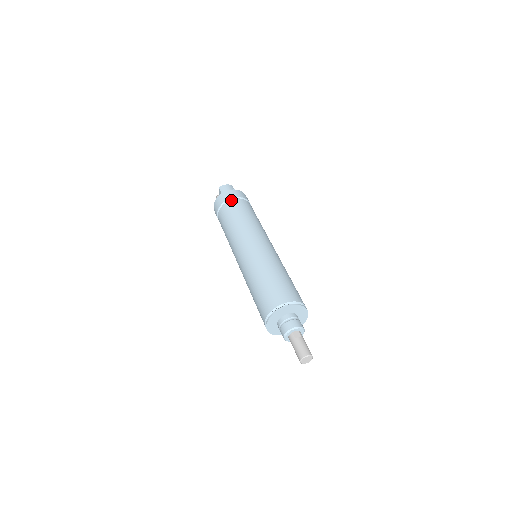
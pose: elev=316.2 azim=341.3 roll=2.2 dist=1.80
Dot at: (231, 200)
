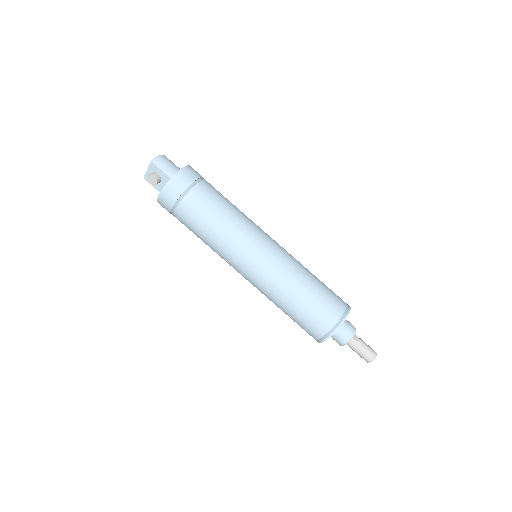
Dot at: (196, 185)
